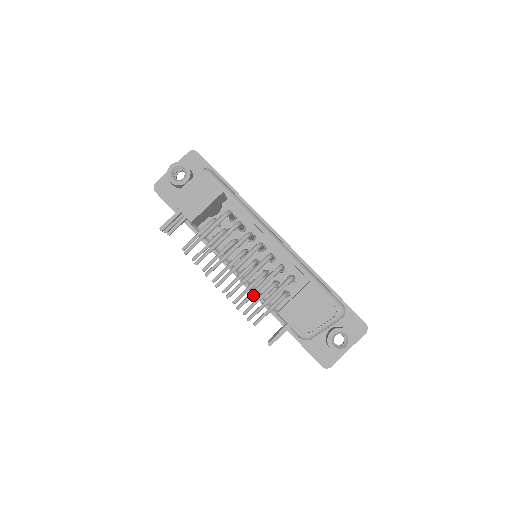
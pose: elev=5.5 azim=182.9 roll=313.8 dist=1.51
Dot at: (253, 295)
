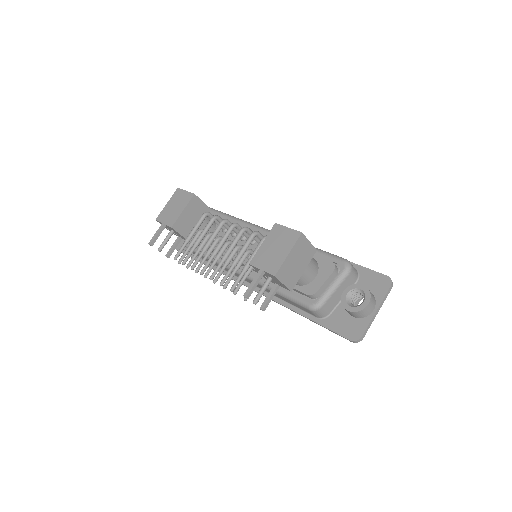
Dot at: (233, 266)
